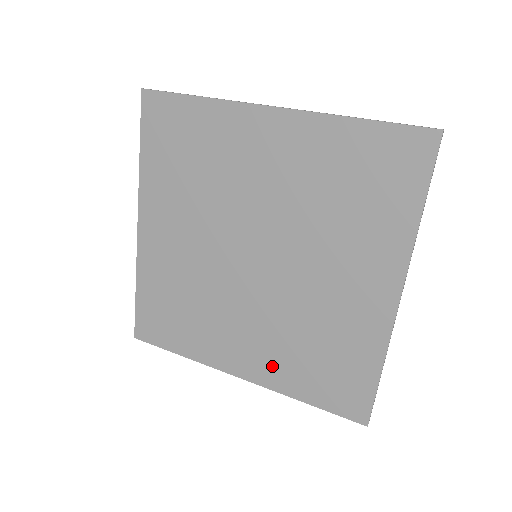
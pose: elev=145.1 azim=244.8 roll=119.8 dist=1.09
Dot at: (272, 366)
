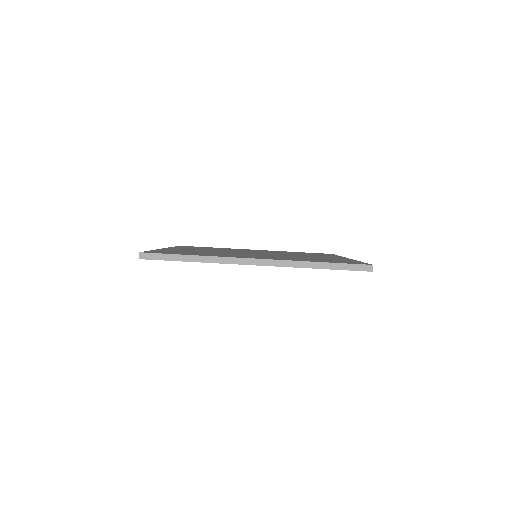
Dot at: occluded
